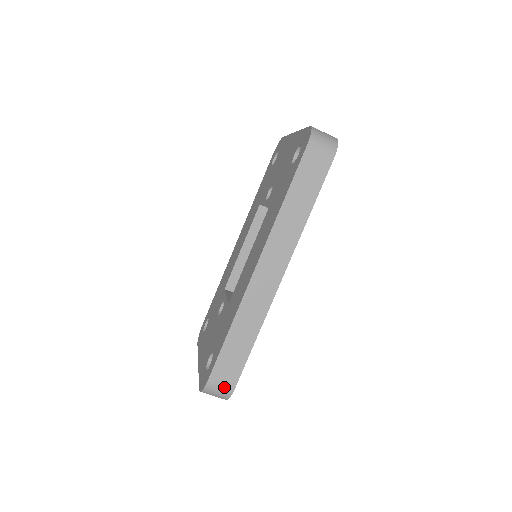
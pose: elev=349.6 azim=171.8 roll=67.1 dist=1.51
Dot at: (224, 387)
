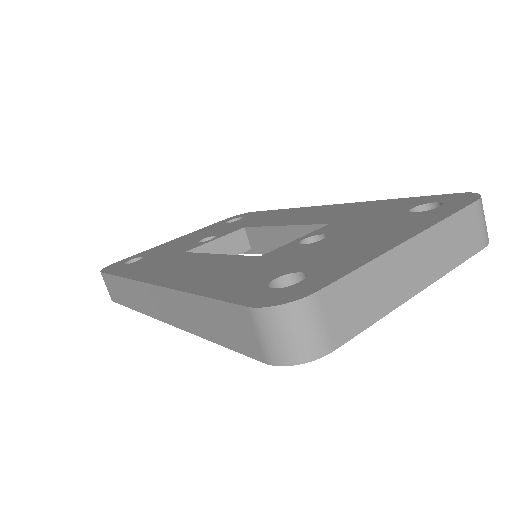
Dot at: (108, 290)
